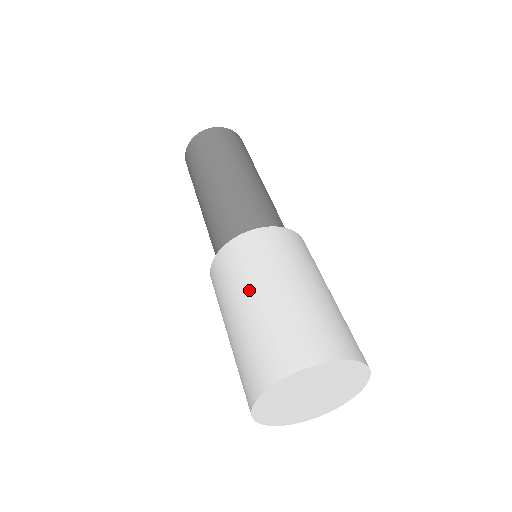
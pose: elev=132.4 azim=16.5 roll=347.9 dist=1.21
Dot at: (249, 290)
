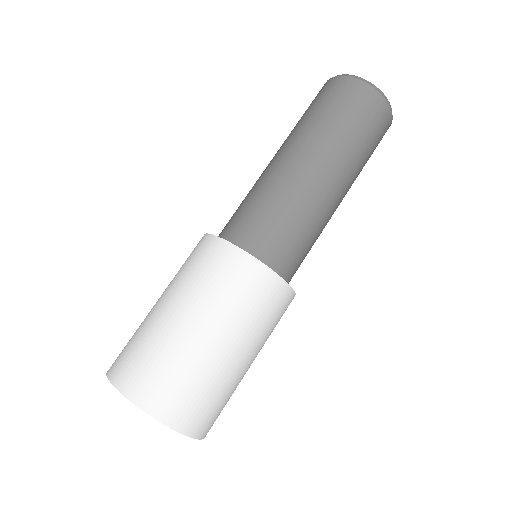
Dot at: (194, 308)
